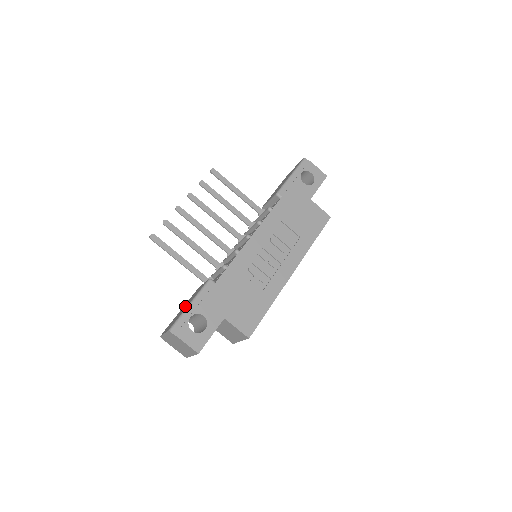
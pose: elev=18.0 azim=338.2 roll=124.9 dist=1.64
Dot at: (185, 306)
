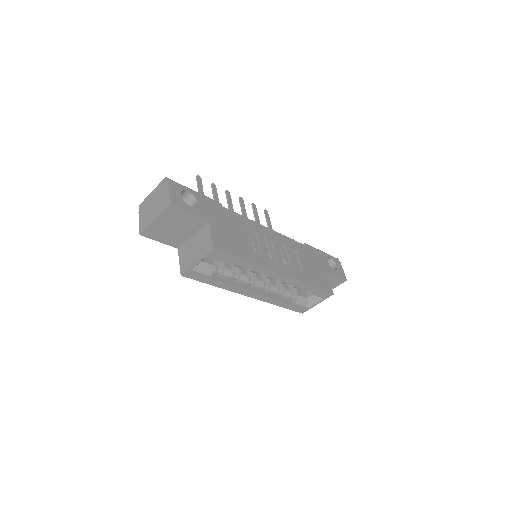
Dot at: occluded
